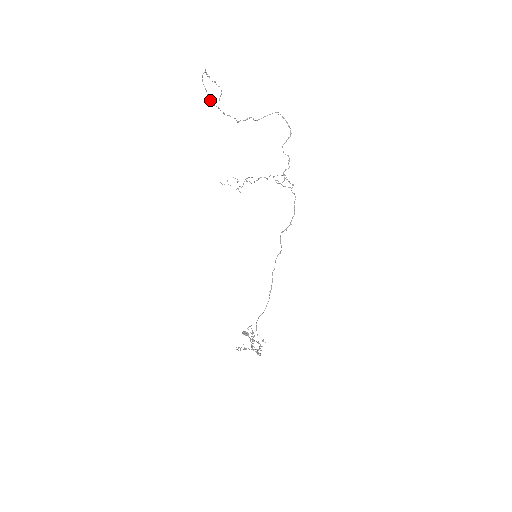
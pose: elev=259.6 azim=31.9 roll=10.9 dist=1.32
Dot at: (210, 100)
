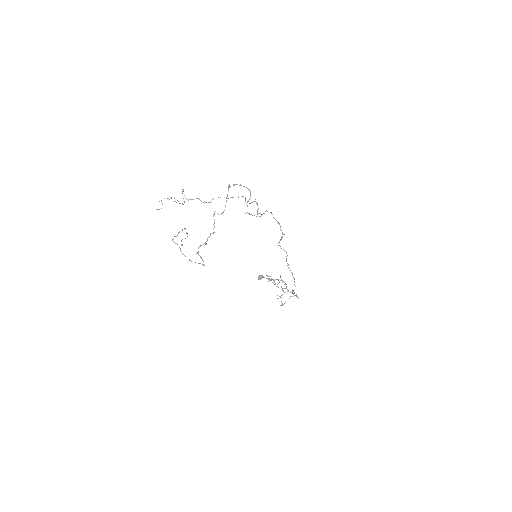
Dot at: occluded
